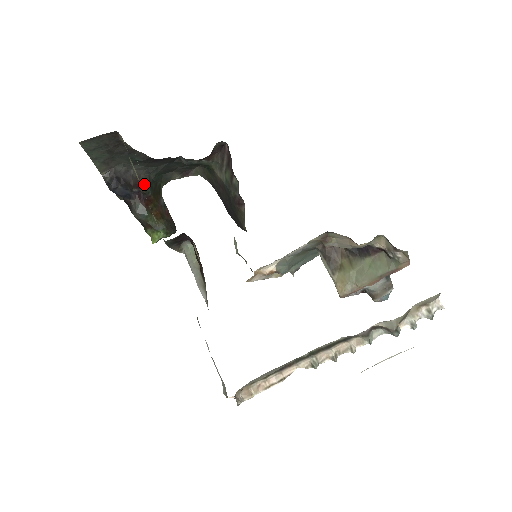
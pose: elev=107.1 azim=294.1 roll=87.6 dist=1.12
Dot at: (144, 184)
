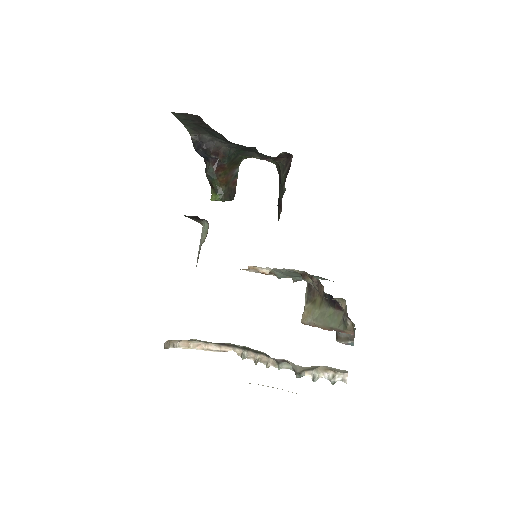
Dot at: (223, 154)
